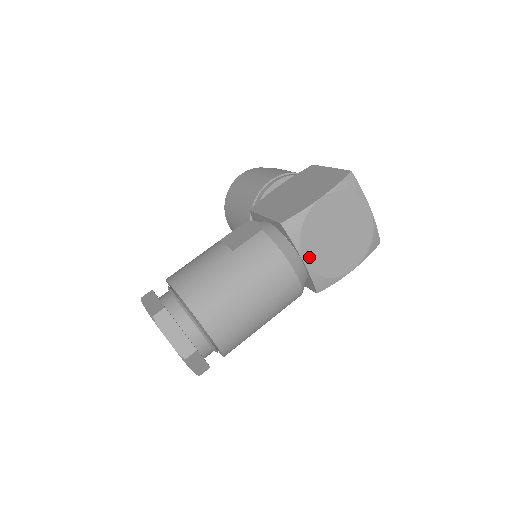
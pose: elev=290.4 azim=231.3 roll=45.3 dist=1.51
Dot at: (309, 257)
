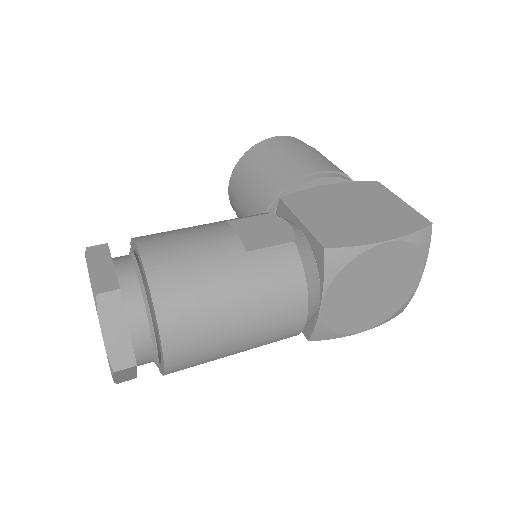
Dot at: (330, 302)
